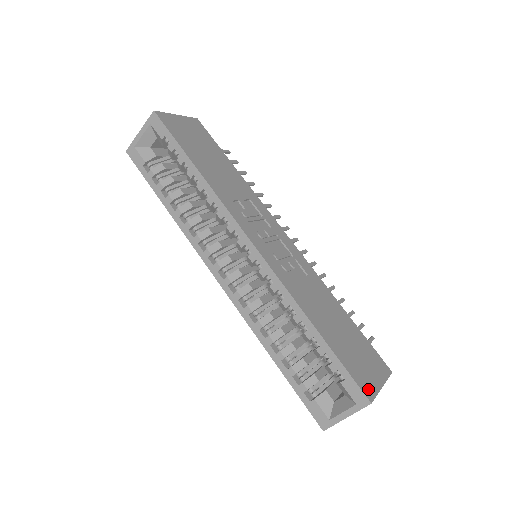
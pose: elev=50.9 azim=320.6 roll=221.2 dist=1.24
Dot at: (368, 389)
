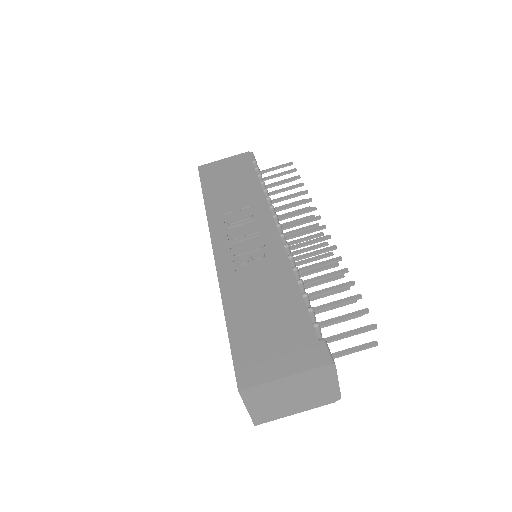
Dot at: (249, 376)
